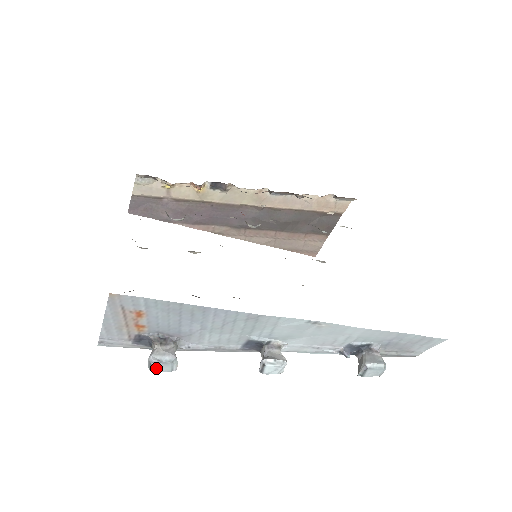
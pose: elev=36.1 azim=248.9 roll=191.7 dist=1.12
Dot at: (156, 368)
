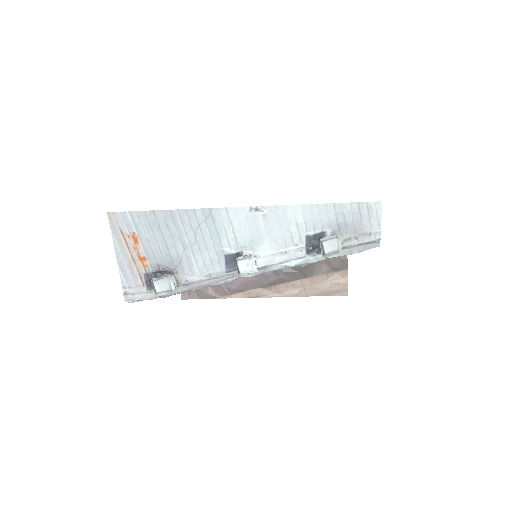
Dot at: (158, 287)
